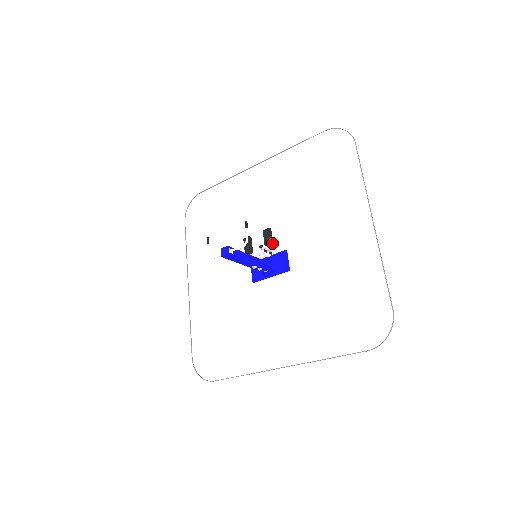
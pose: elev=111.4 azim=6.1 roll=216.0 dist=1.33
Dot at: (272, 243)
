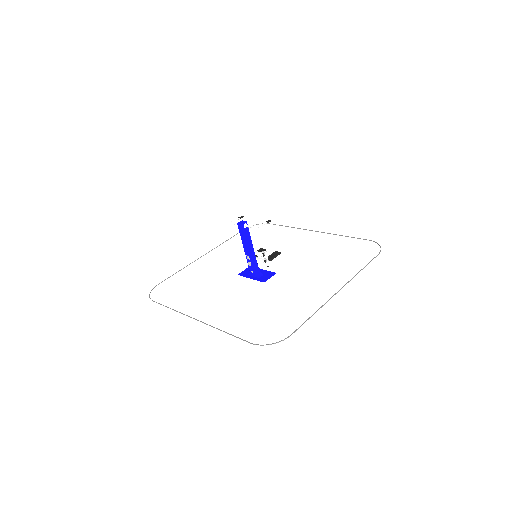
Dot at: (272, 258)
